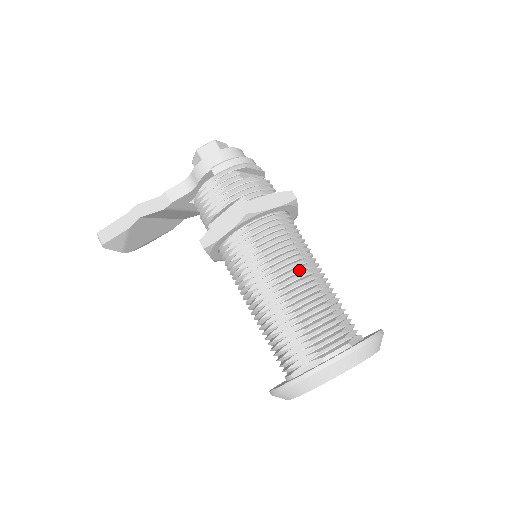
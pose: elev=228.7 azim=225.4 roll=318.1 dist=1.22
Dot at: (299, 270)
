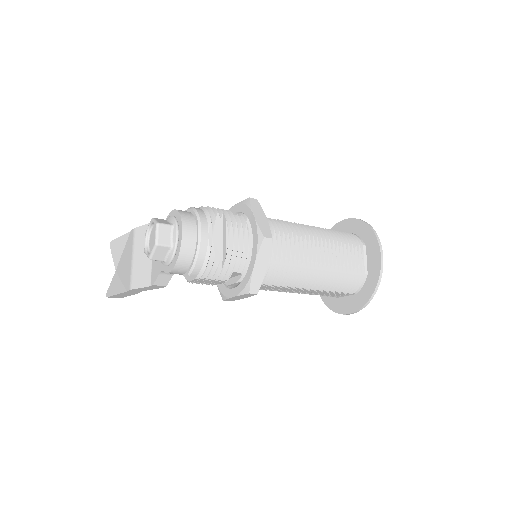
Dot at: (309, 270)
